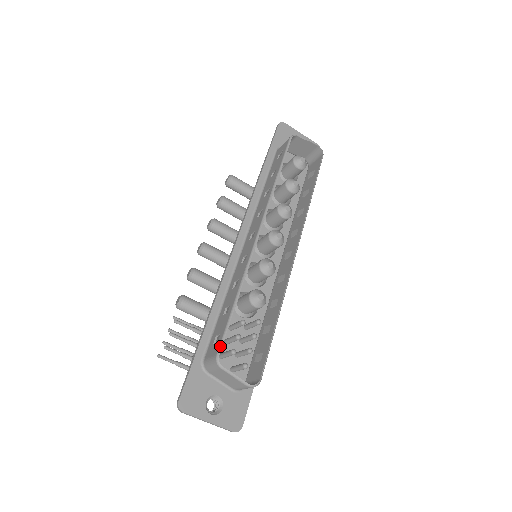
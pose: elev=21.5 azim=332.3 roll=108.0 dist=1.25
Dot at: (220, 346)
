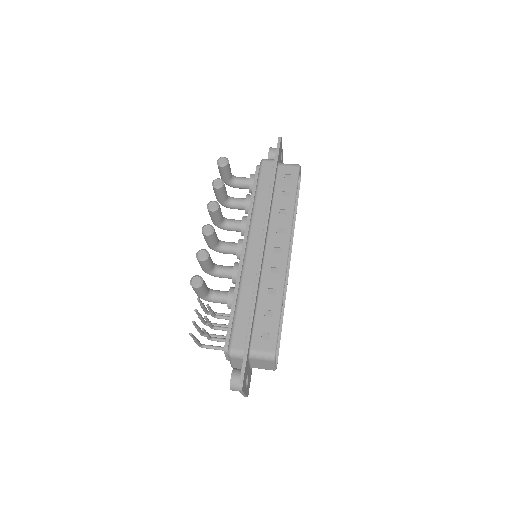
Dot at: (276, 346)
